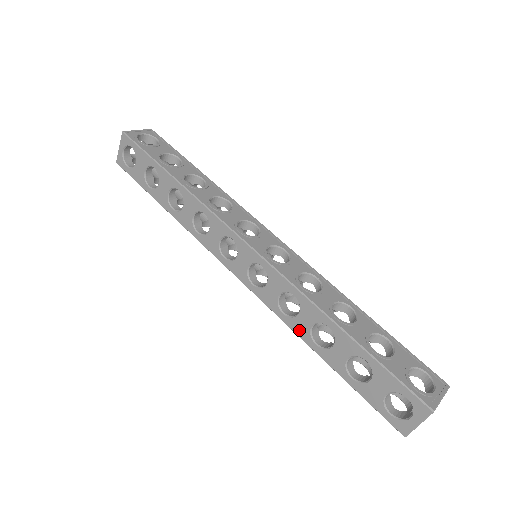
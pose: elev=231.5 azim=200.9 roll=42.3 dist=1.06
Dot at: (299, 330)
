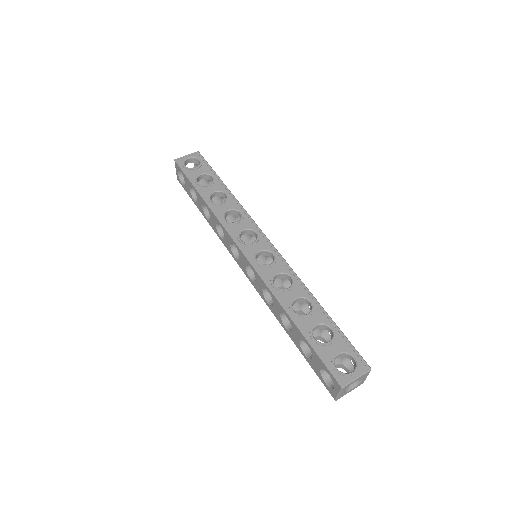
Dot at: (276, 315)
